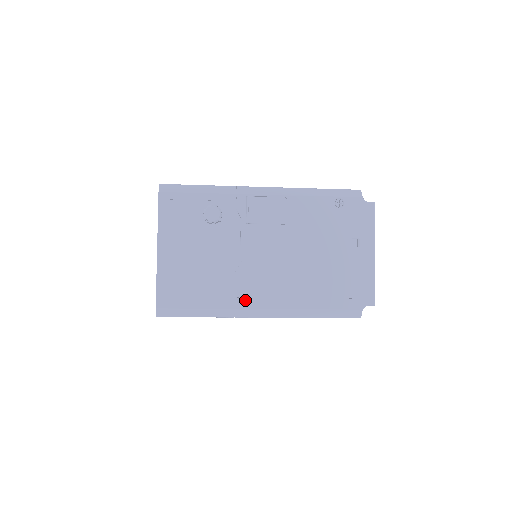
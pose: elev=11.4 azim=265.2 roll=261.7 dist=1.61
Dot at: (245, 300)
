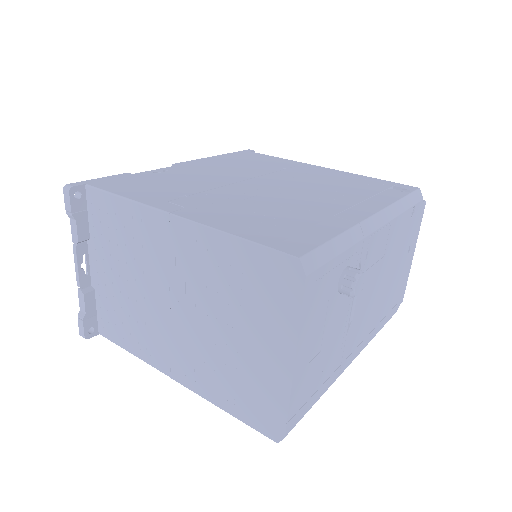
Dot at: (346, 361)
